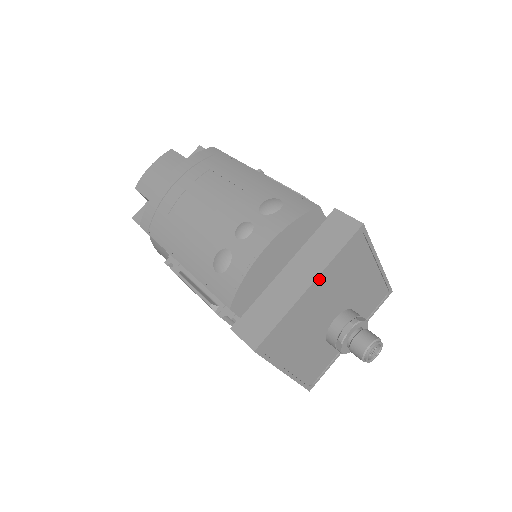
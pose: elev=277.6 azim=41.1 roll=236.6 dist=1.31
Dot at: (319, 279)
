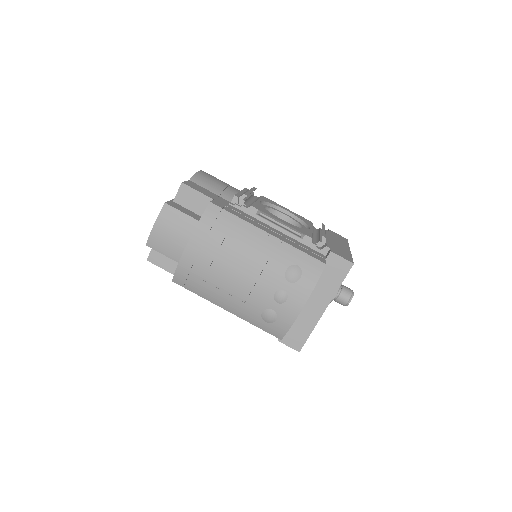
Dot at: (329, 301)
